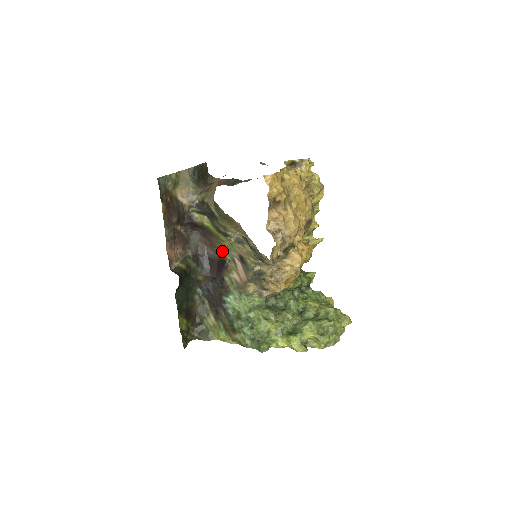
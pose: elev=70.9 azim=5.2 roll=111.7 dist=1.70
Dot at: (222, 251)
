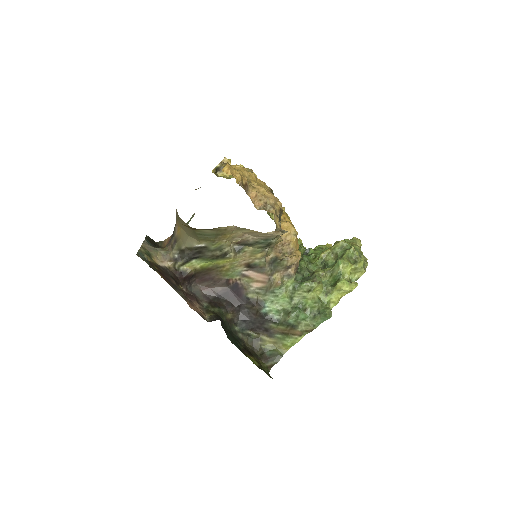
Dot at: (227, 278)
